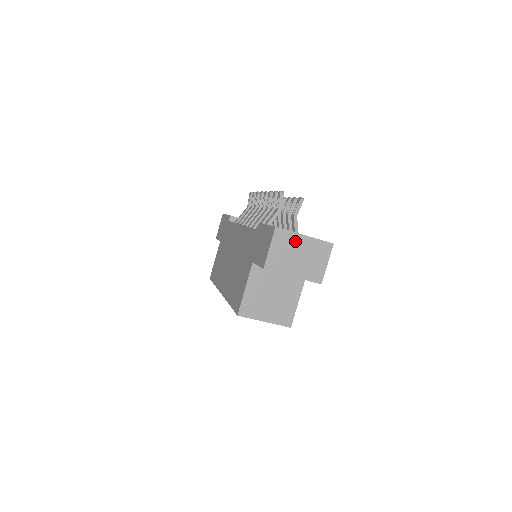
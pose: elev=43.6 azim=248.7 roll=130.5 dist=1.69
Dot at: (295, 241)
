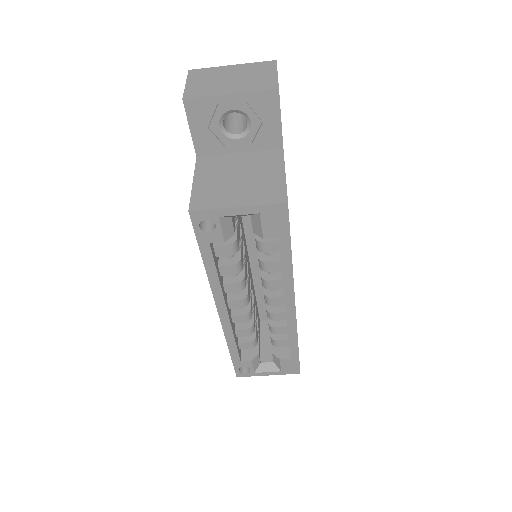
Dot at: (220, 72)
